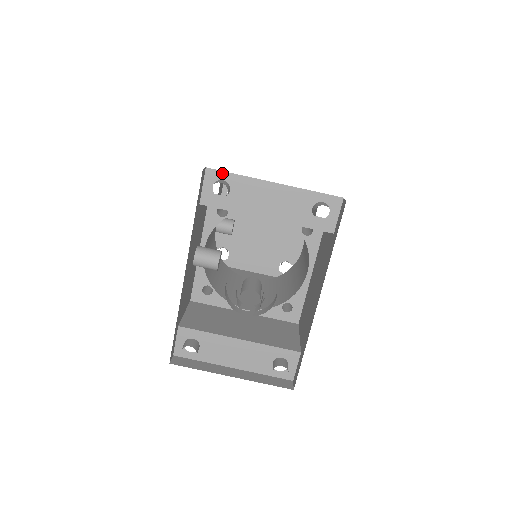
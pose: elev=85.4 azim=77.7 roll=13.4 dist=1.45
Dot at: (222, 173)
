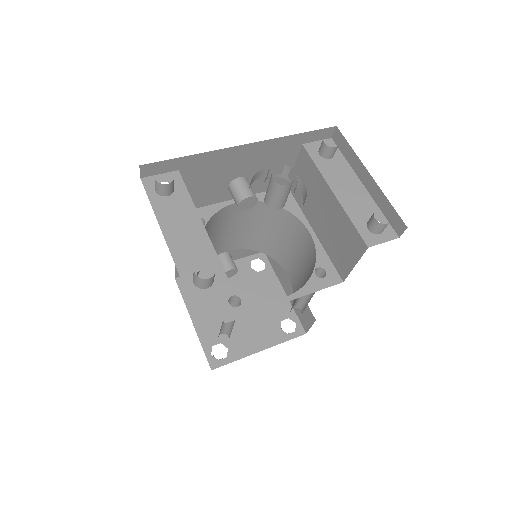
Dot at: (337, 149)
